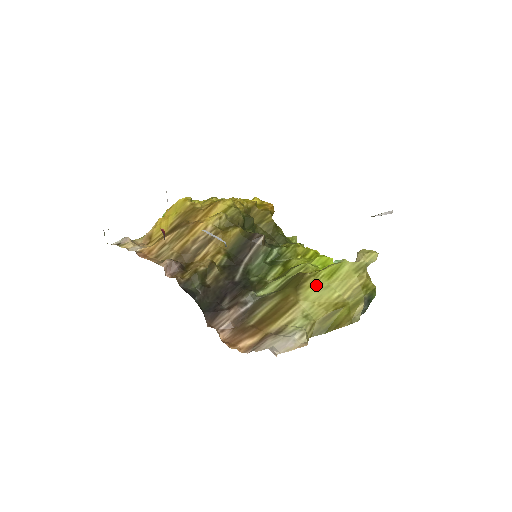
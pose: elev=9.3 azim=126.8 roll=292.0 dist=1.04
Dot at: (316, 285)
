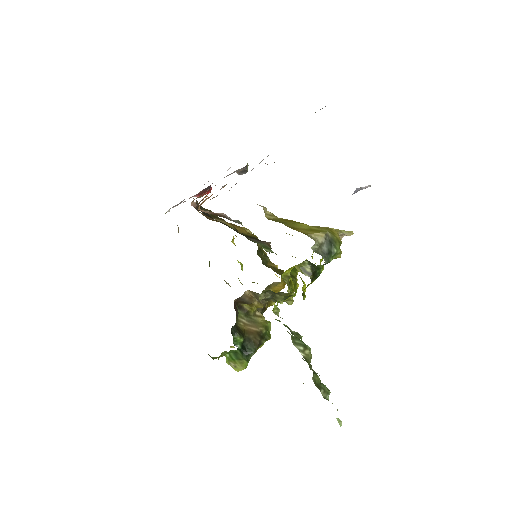
Dot at: occluded
